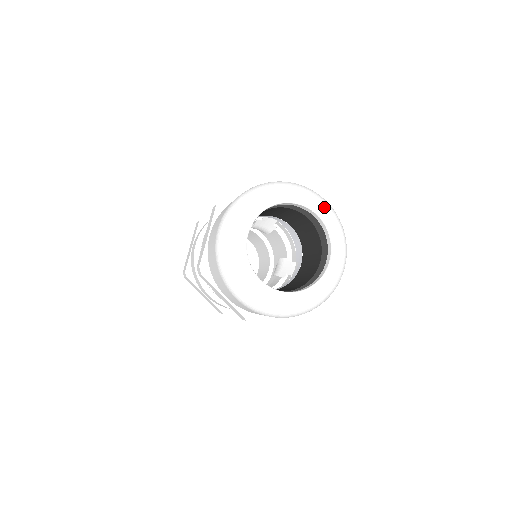
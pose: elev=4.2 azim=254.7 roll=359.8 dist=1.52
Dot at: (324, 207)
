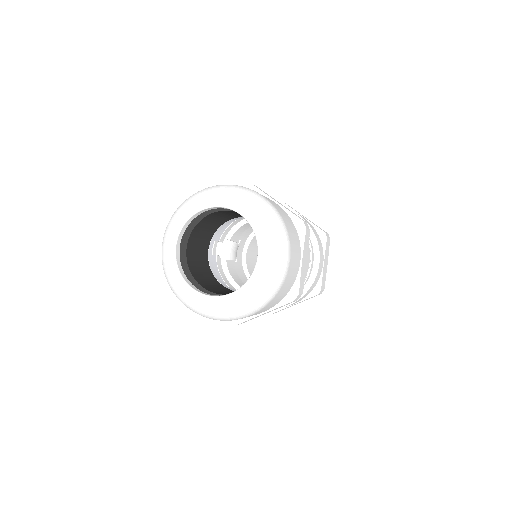
Dot at: (245, 203)
